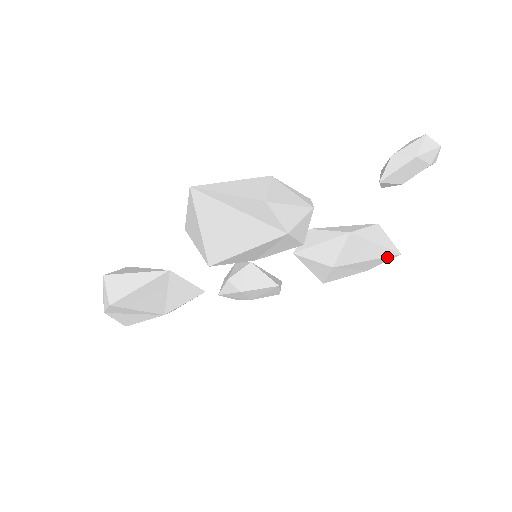
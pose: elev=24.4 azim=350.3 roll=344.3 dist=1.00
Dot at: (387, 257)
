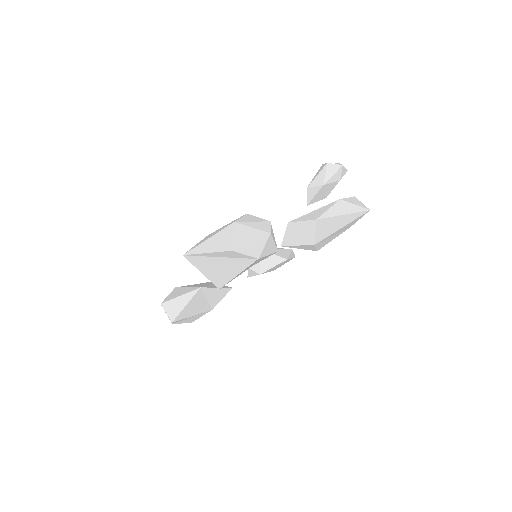
Dot at: (359, 217)
